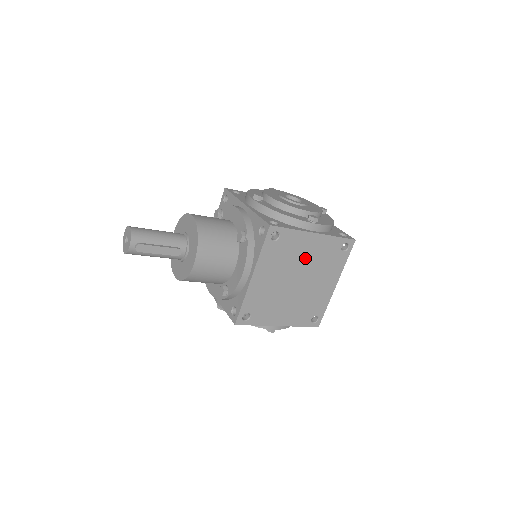
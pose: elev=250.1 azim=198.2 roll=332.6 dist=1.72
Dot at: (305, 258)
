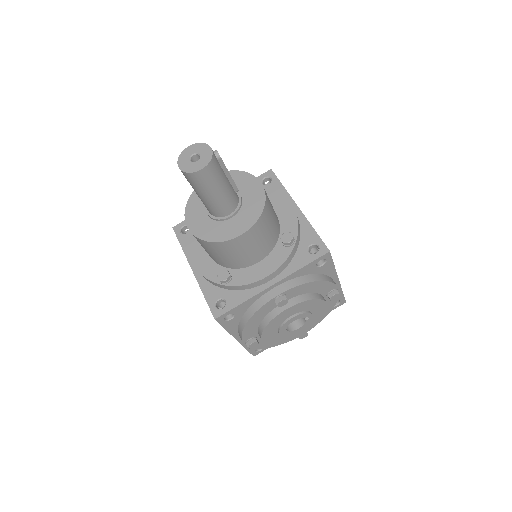
Dot at: occluded
